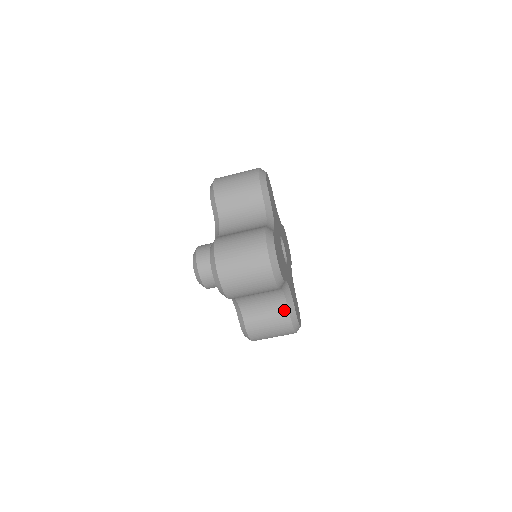
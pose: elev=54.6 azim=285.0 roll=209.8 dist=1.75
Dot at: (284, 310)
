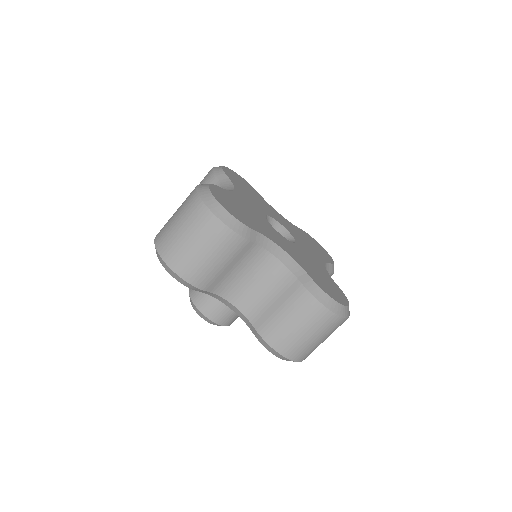
Dot at: (293, 283)
